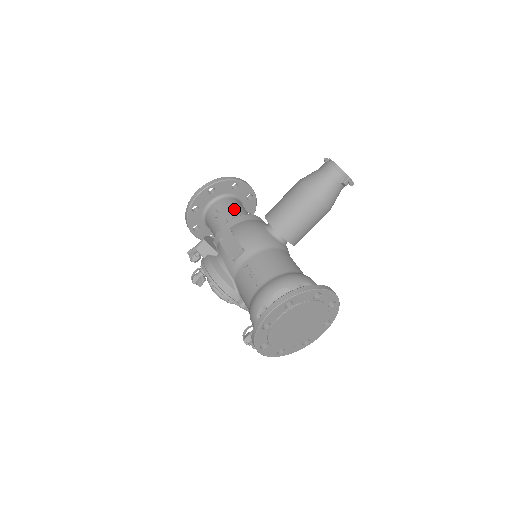
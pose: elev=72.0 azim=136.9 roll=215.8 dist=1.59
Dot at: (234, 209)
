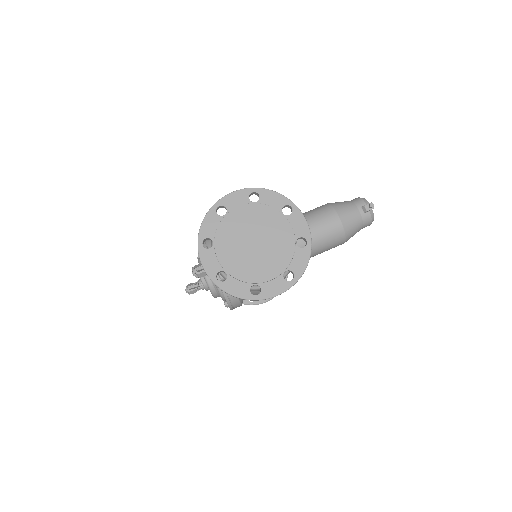
Dot at: occluded
